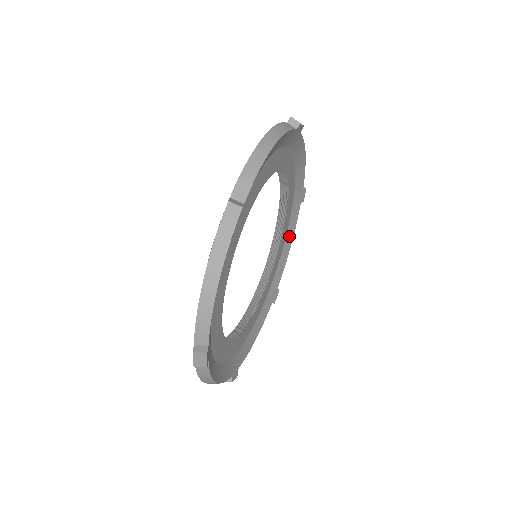
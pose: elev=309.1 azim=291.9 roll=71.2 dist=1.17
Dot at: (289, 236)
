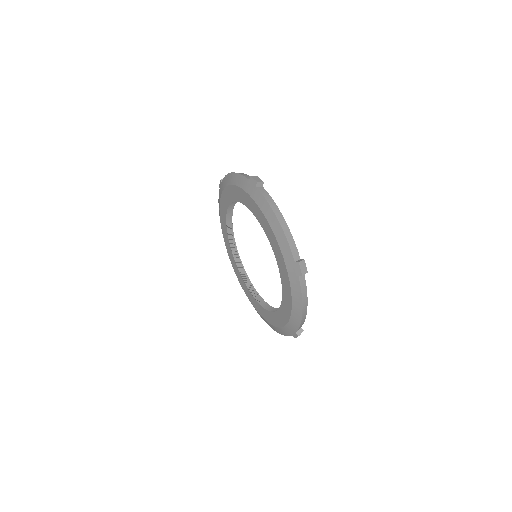
Dot at: occluded
